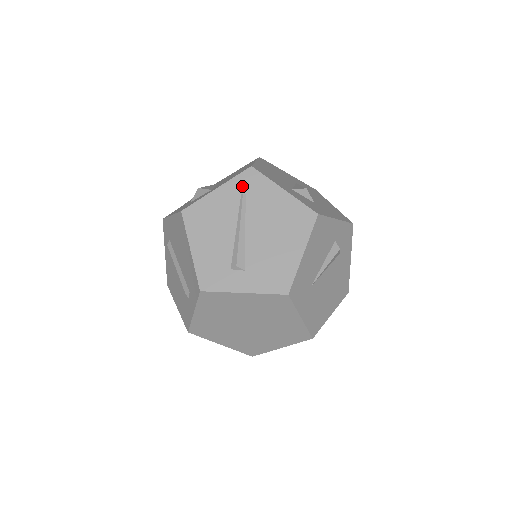
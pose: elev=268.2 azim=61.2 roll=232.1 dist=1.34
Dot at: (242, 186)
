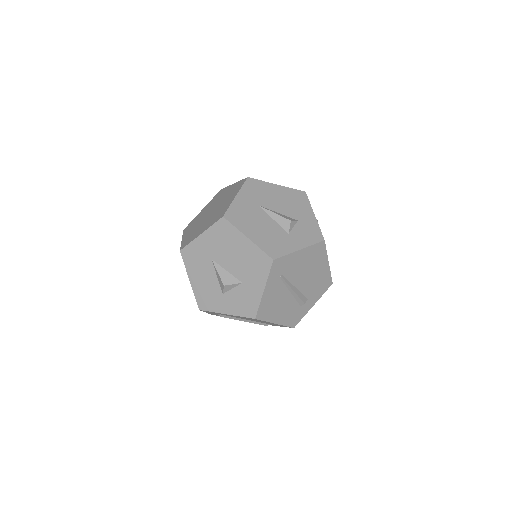
Dot at: (277, 274)
